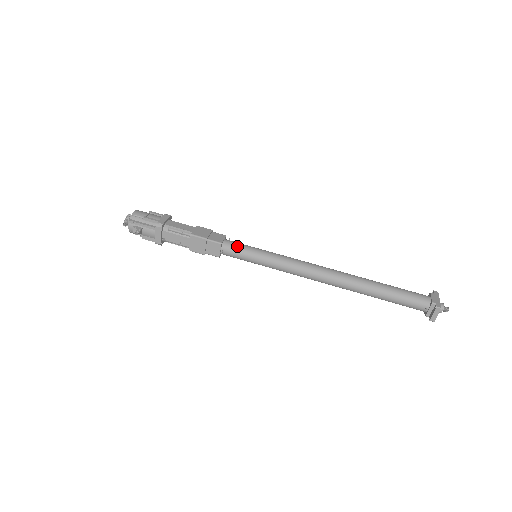
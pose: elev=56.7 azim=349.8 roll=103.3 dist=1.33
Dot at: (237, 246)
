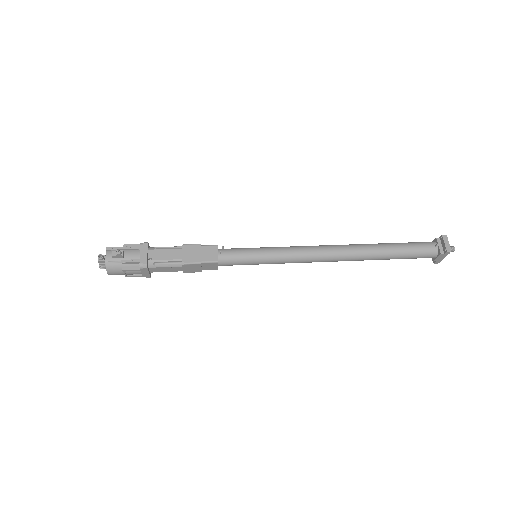
Dot at: (234, 248)
